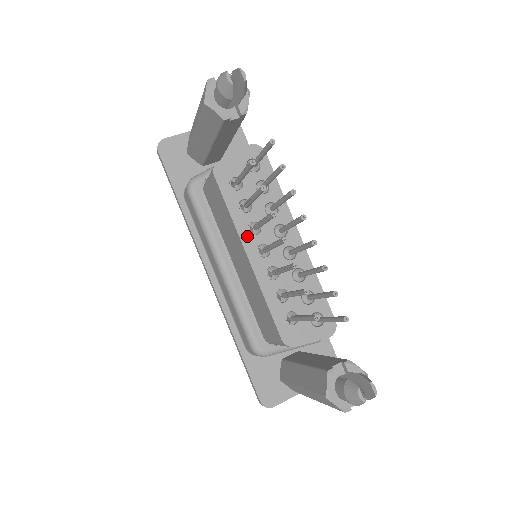
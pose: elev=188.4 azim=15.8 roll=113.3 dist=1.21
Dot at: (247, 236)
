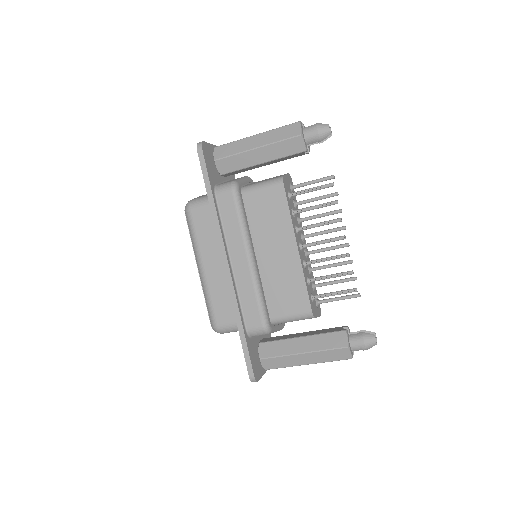
Dot at: (296, 233)
